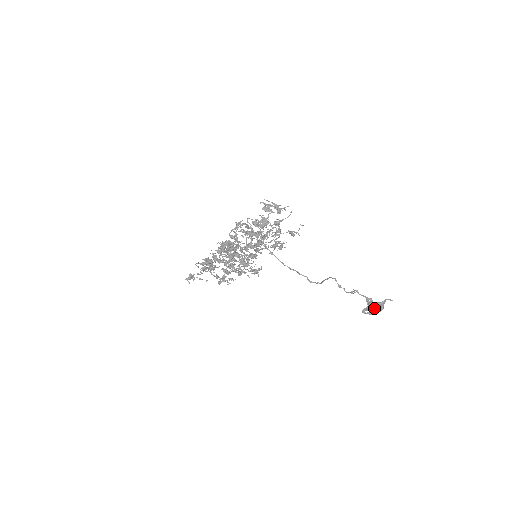
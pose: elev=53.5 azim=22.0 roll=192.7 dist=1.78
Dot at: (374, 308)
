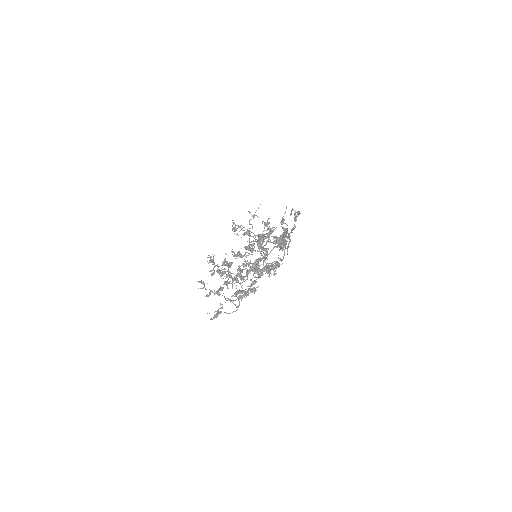
Dot at: occluded
